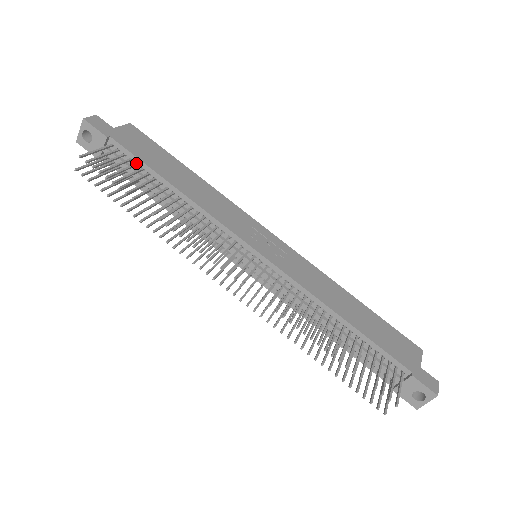
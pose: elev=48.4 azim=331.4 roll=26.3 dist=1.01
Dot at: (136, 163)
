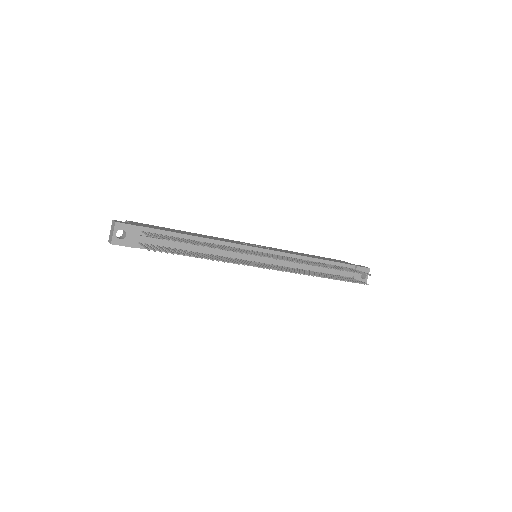
Dot at: (165, 235)
